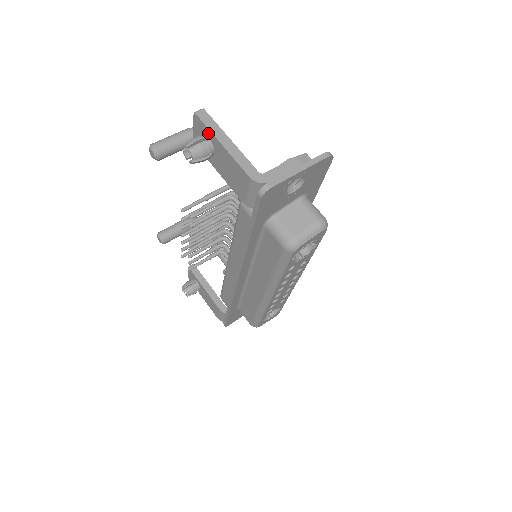
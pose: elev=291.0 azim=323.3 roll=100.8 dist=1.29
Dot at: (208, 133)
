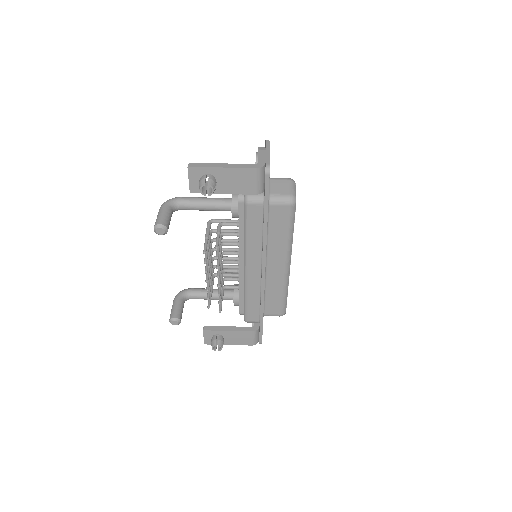
Dot at: (206, 171)
